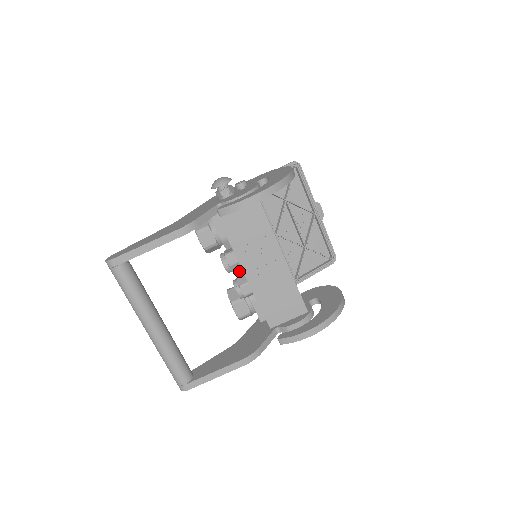
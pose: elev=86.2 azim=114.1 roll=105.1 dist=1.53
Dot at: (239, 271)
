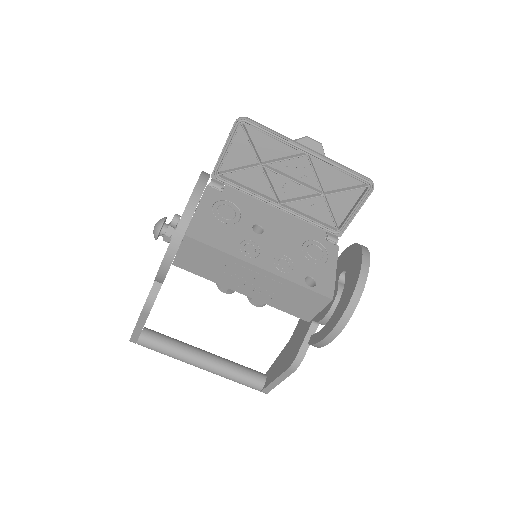
Dot at: occluded
